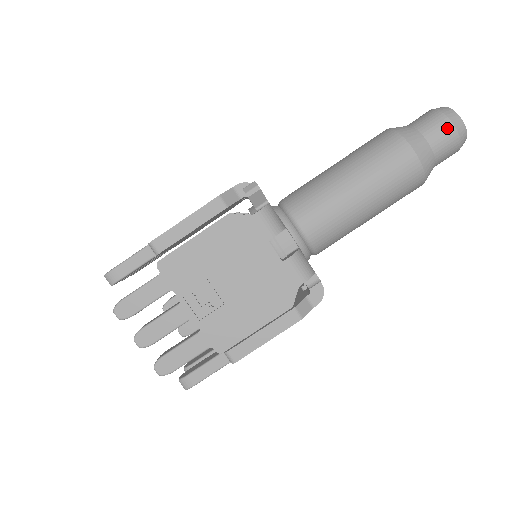
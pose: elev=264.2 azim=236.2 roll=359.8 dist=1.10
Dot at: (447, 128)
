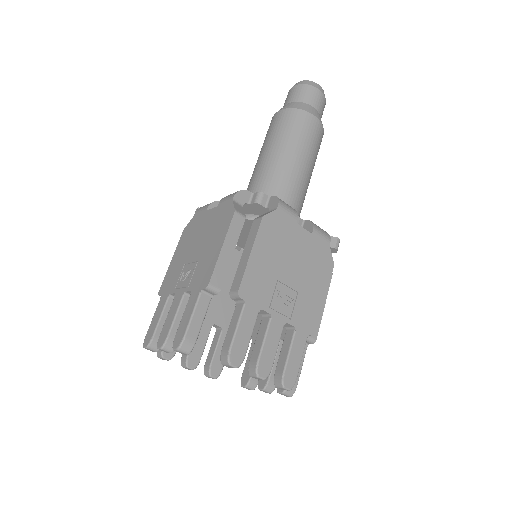
Dot at: (290, 92)
